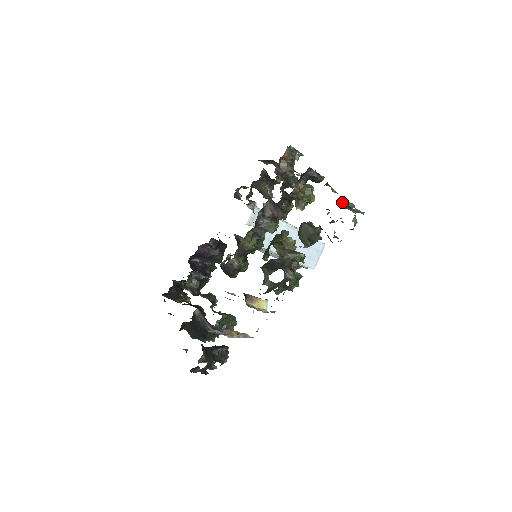
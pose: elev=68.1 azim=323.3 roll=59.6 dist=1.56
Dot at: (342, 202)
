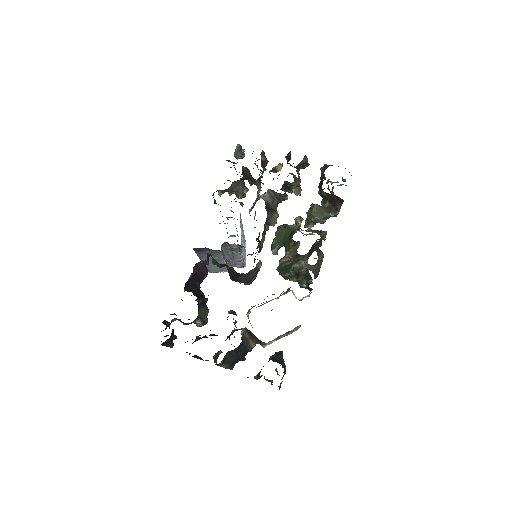
Dot at: occluded
